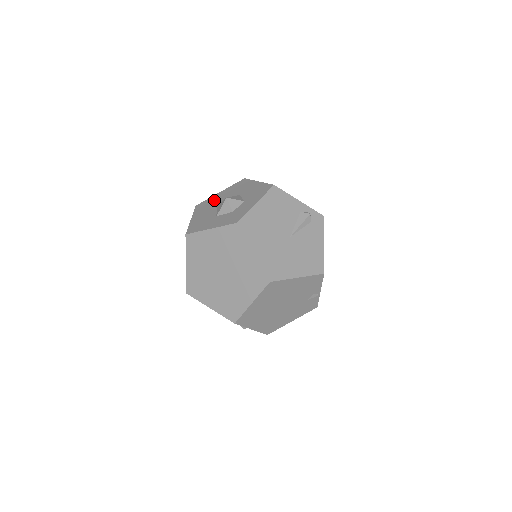
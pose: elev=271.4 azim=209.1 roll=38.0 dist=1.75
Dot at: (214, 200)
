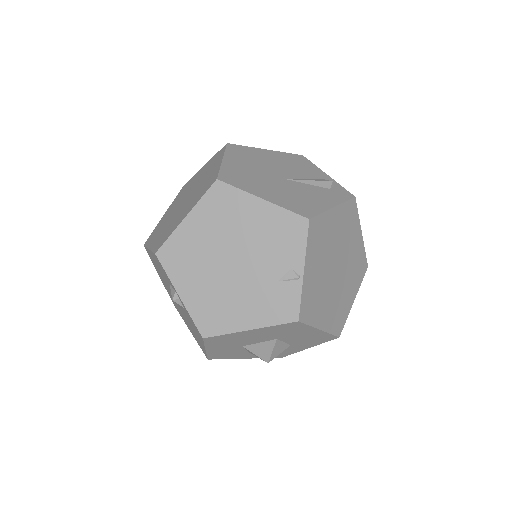
Dot at: occluded
